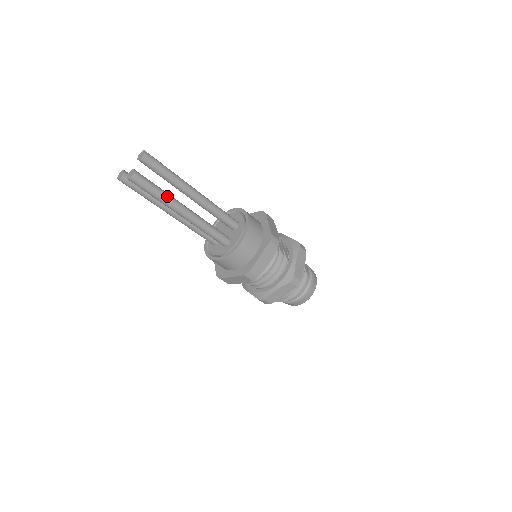
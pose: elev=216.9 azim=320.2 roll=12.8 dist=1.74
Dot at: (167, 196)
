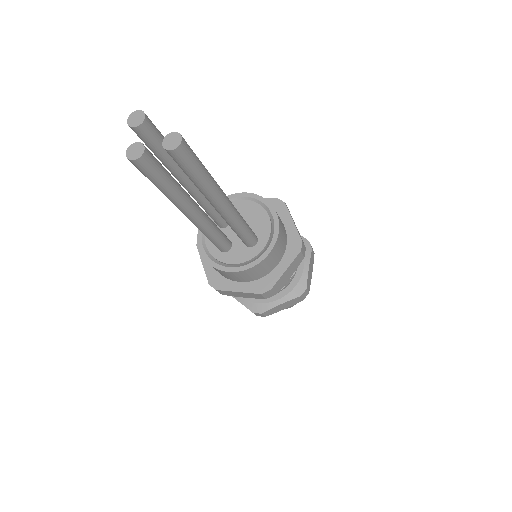
Dot at: (174, 195)
